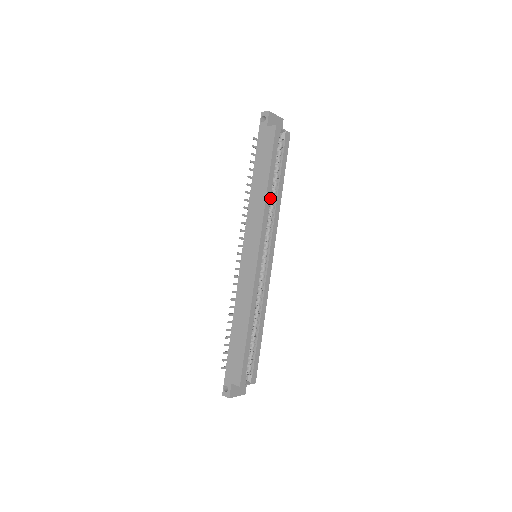
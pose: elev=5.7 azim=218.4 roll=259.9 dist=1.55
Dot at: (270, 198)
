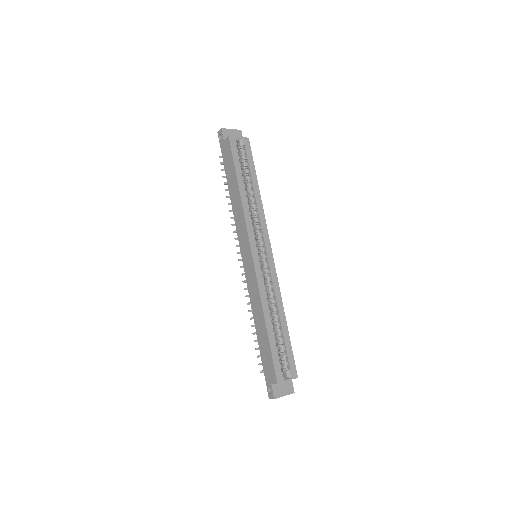
Dot at: (246, 199)
